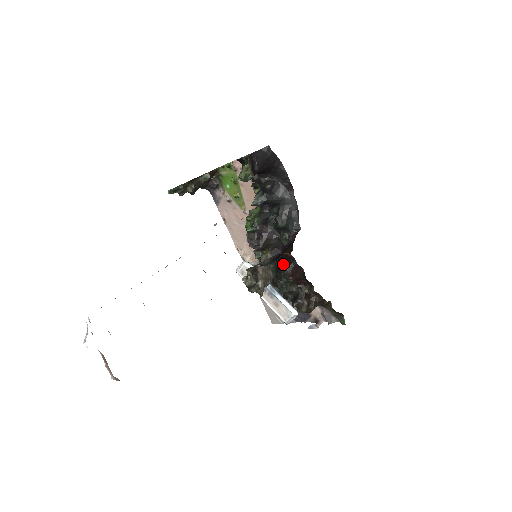
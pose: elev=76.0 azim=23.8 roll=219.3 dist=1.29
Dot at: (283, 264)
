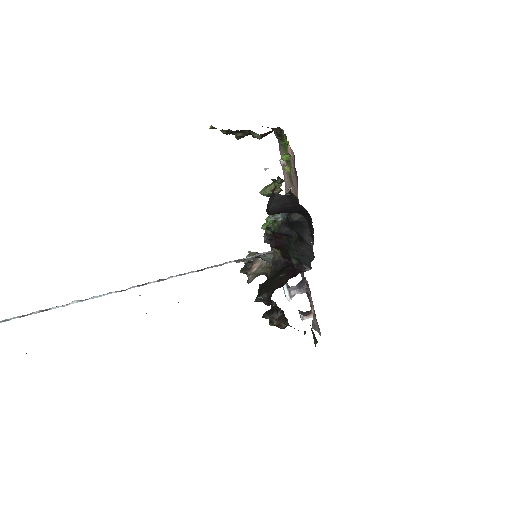
Dot at: (265, 291)
